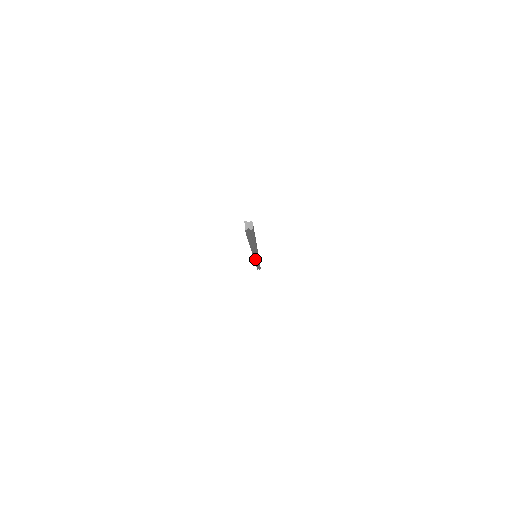
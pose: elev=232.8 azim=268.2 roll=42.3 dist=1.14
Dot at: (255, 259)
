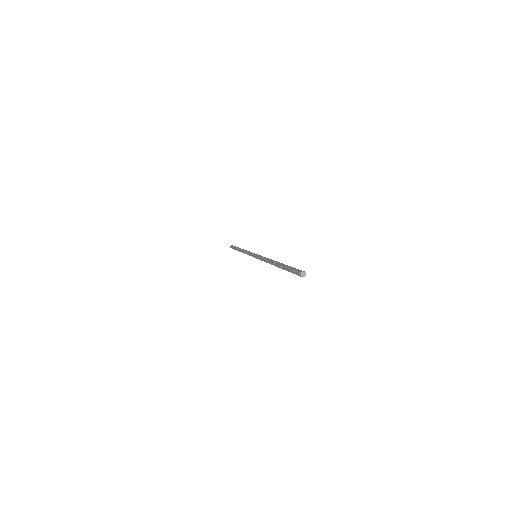
Dot at: (252, 256)
